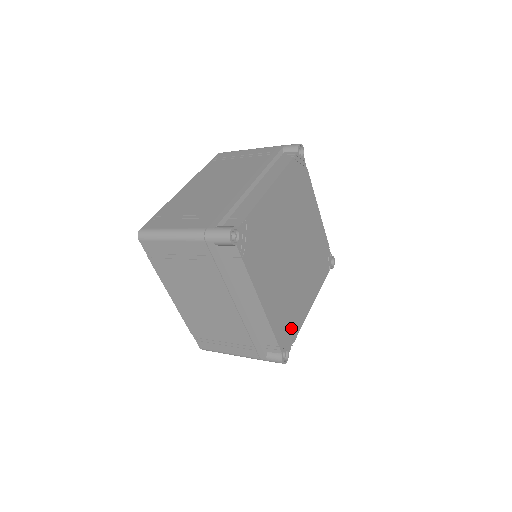
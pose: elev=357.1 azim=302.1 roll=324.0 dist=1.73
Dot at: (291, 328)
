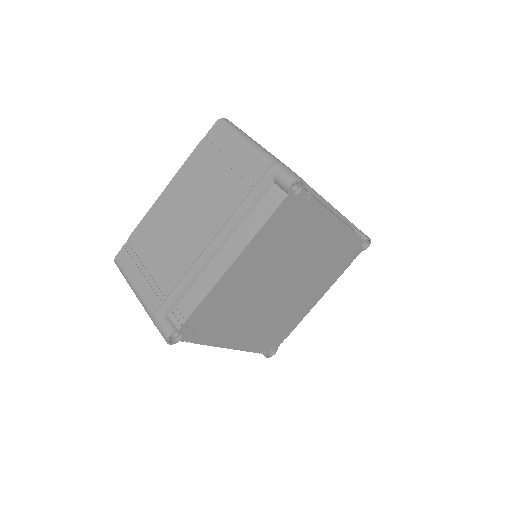
Dot at: (281, 334)
